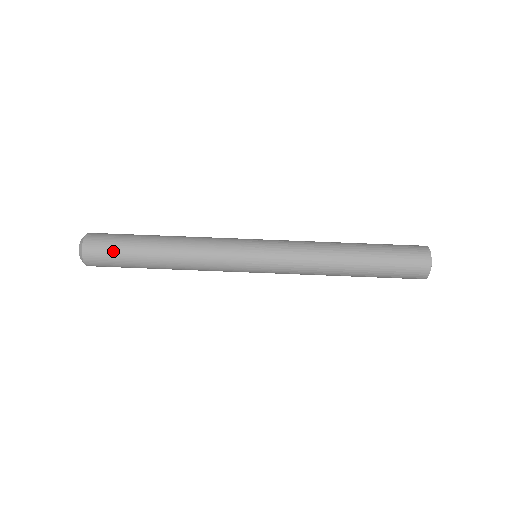
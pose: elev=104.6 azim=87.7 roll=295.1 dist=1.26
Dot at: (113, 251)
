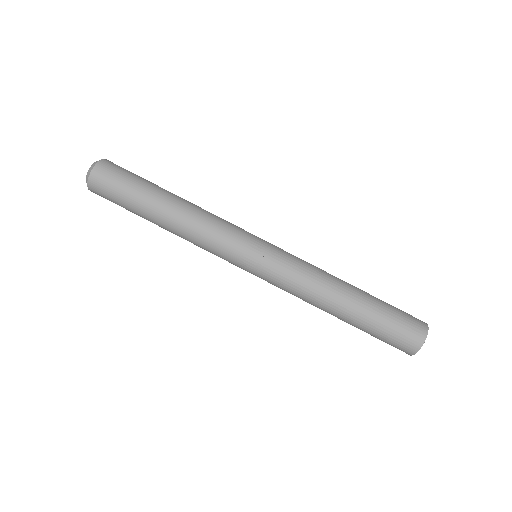
Dot at: (126, 178)
